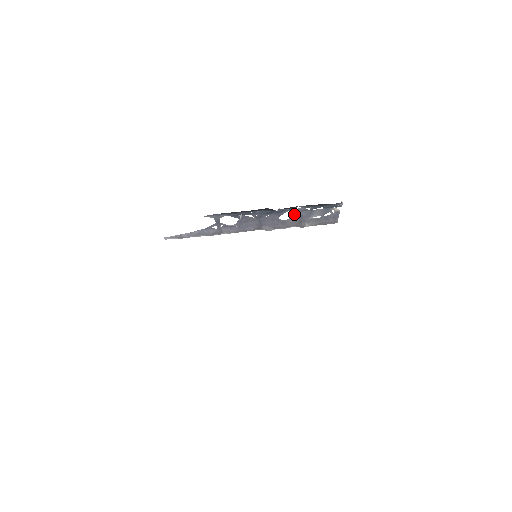
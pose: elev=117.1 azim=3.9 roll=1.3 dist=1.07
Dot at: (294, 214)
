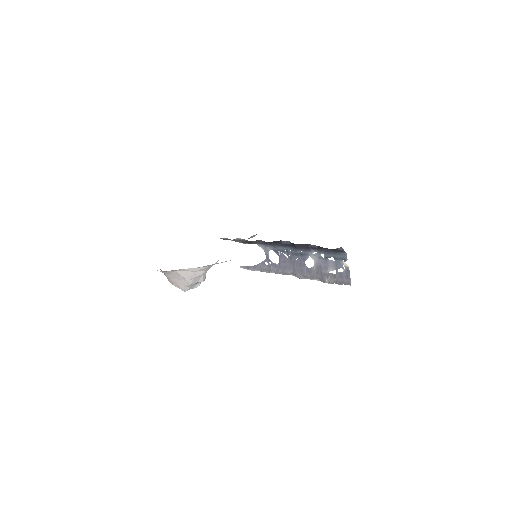
Dot at: (315, 262)
